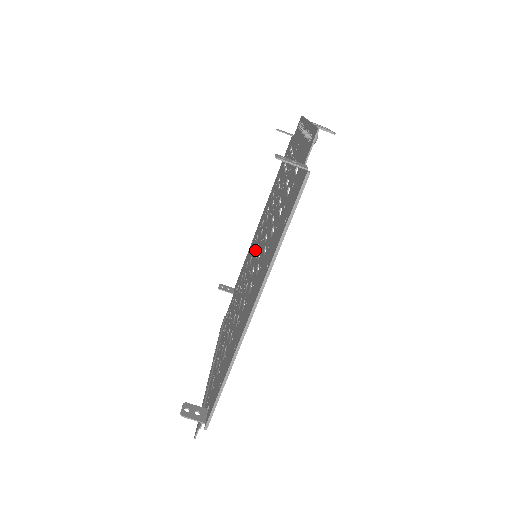
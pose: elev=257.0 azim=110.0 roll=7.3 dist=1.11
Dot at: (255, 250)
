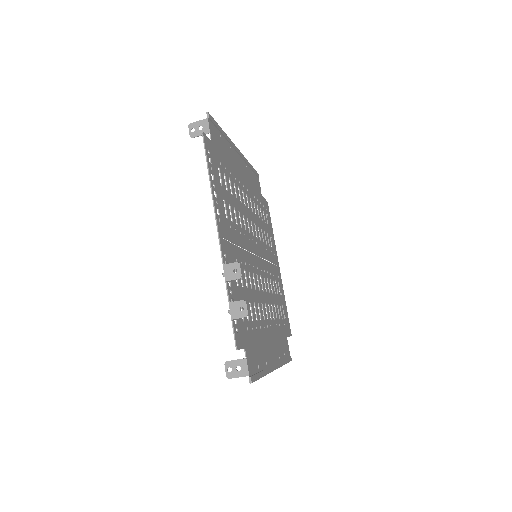
Dot at: occluded
